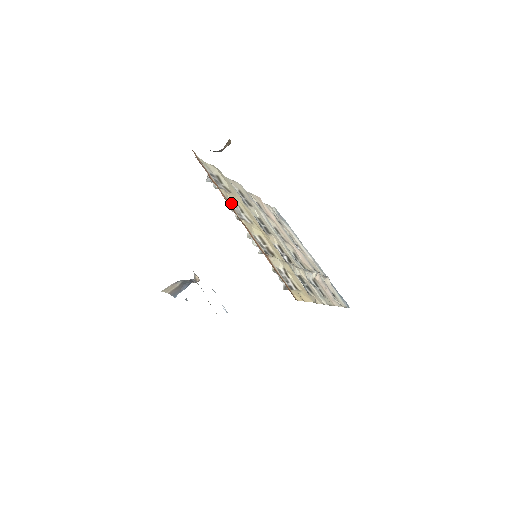
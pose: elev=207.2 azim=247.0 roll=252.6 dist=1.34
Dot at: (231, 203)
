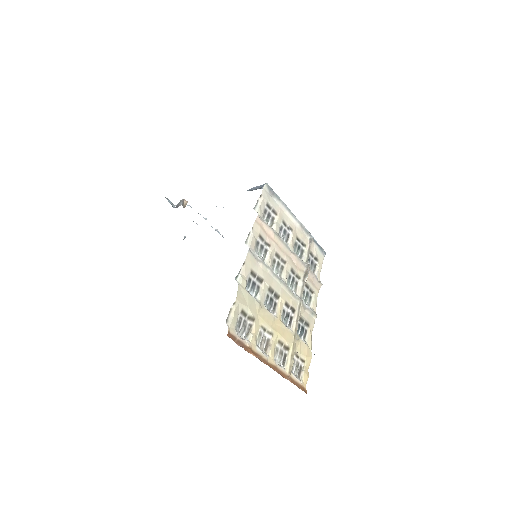
Dot at: (258, 337)
